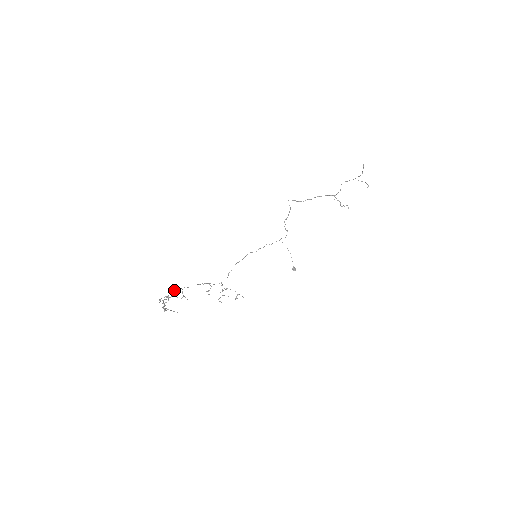
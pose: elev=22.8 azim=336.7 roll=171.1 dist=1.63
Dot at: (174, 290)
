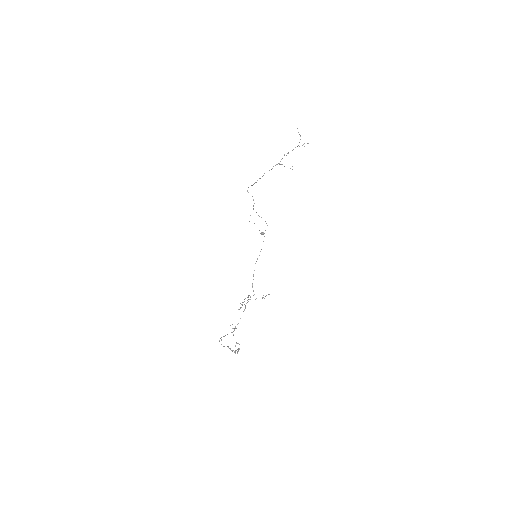
Dot at: occluded
